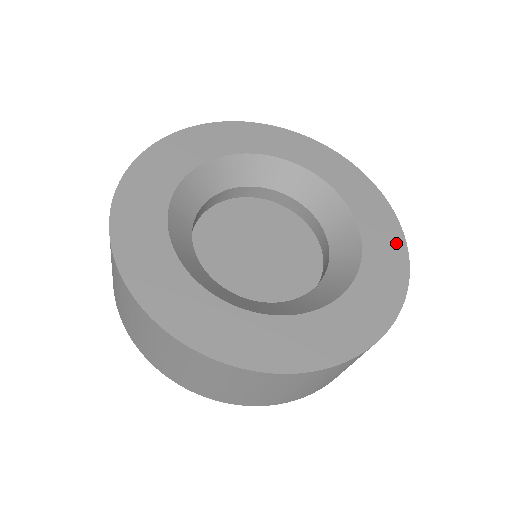
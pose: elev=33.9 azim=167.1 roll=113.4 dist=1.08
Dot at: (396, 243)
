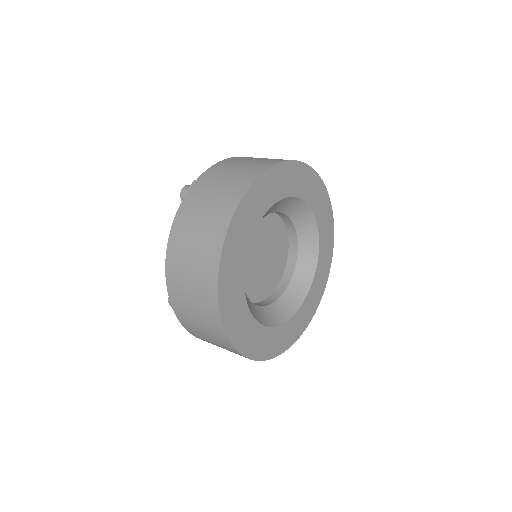
Dot at: (321, 292)
